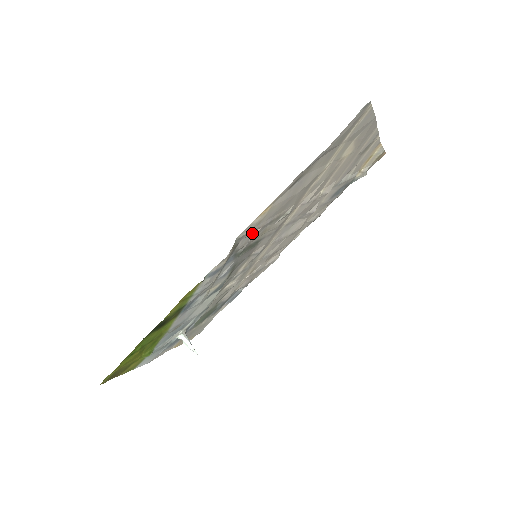
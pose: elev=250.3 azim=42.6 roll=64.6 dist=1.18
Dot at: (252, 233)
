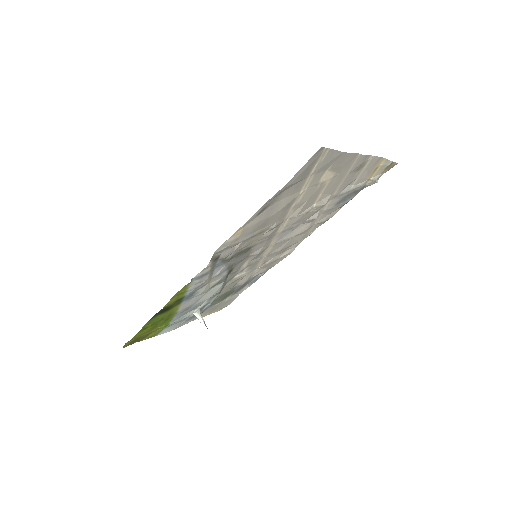
Dot at: (234, 246)
